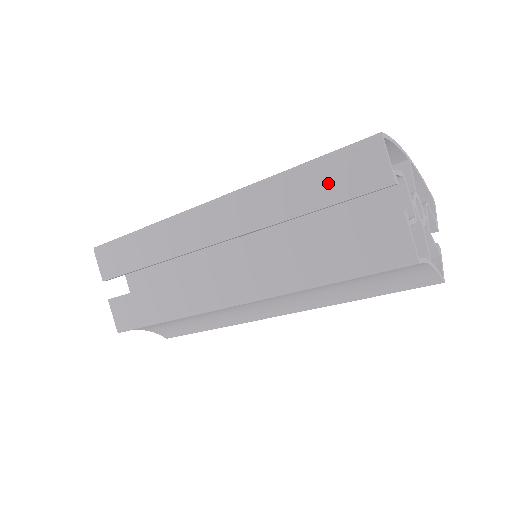
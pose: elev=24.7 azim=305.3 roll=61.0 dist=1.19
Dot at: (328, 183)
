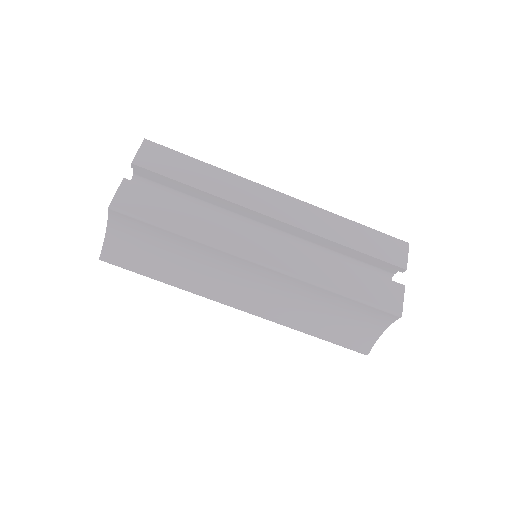
Dot at: (371, 243)
